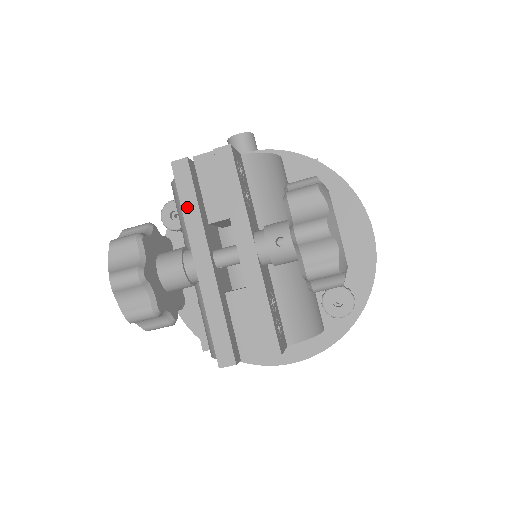
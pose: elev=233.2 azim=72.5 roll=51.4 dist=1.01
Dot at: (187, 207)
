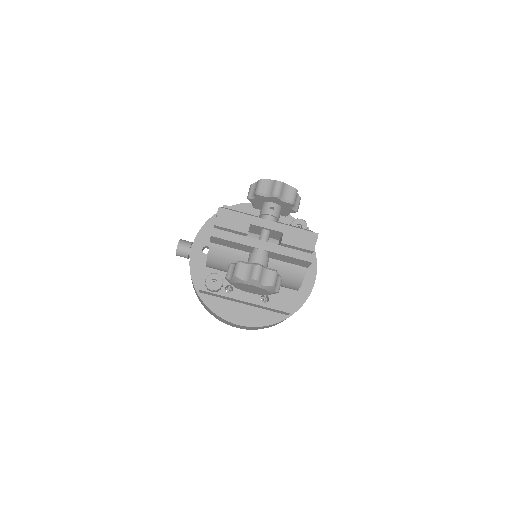
Dot at: (235, 239)
